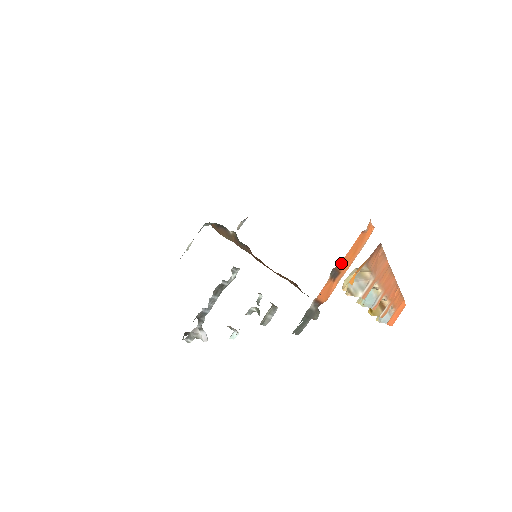
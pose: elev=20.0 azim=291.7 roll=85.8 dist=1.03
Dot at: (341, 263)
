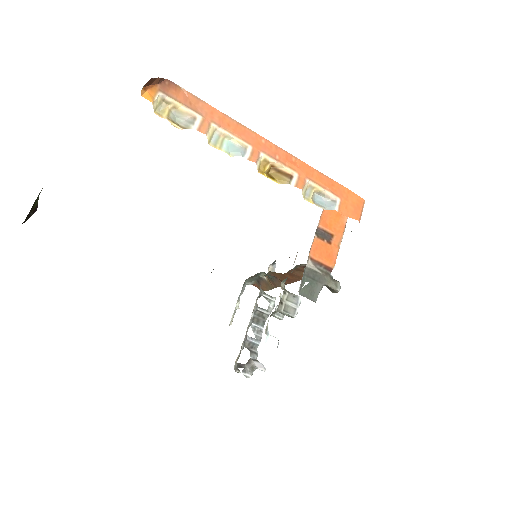
Dot at: (323, 223)
